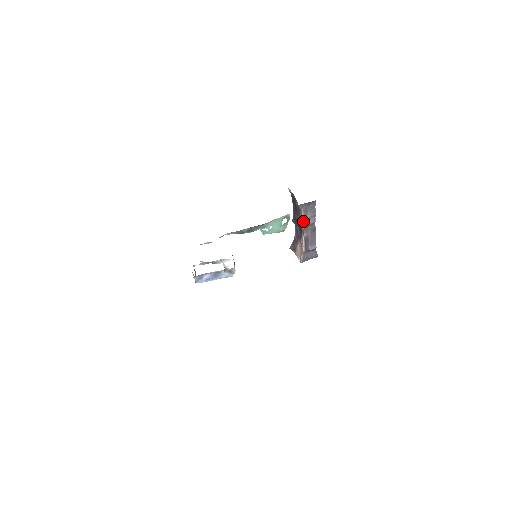
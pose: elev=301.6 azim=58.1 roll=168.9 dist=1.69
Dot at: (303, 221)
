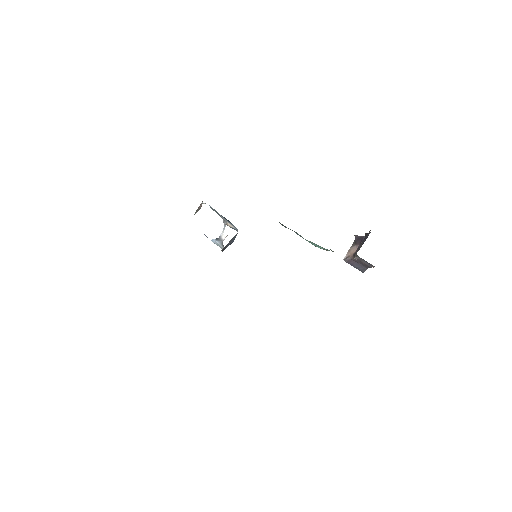
Dot at: occluded
